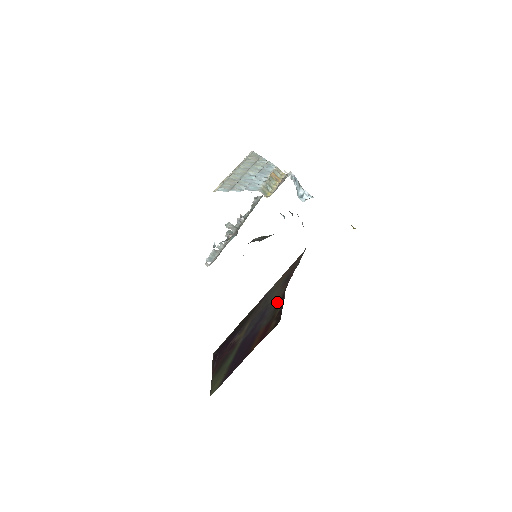
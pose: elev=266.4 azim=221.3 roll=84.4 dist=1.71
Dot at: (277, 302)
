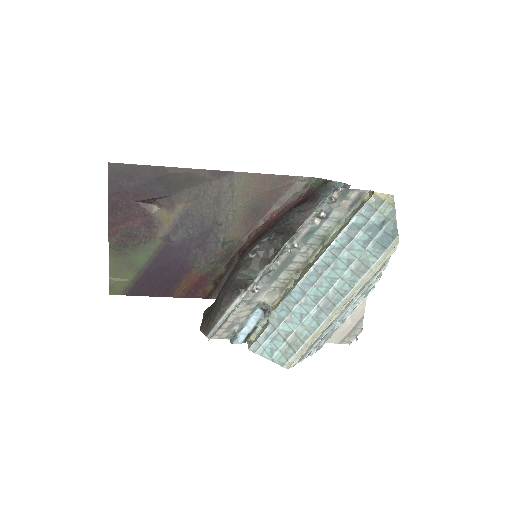
Dot at: (228, 248)
